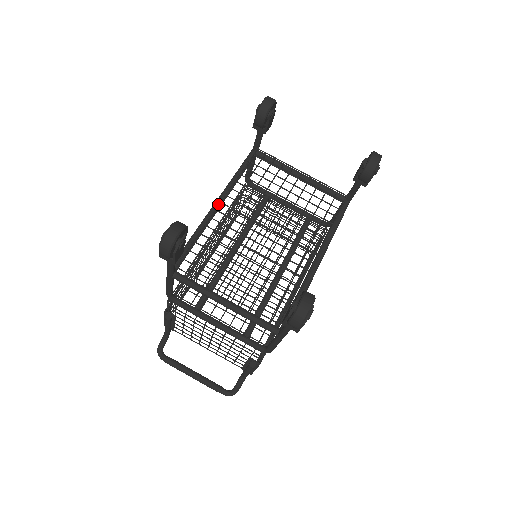
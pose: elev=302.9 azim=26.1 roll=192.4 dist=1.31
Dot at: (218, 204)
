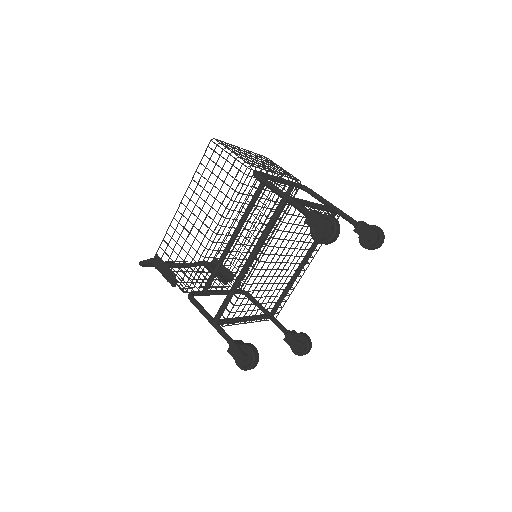
Dot at: occluded
